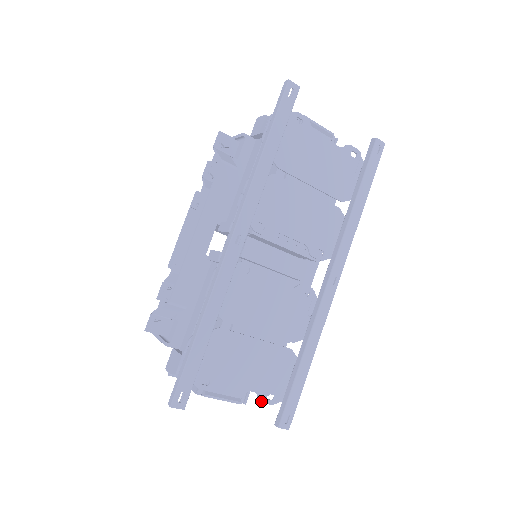
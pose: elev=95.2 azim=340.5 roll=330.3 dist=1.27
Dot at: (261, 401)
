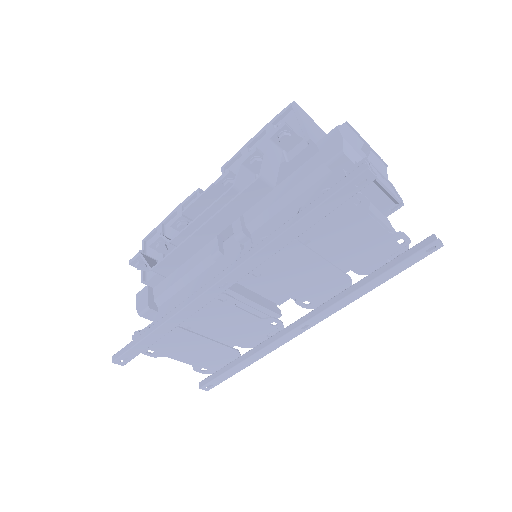
Dot at: (194, 370)
